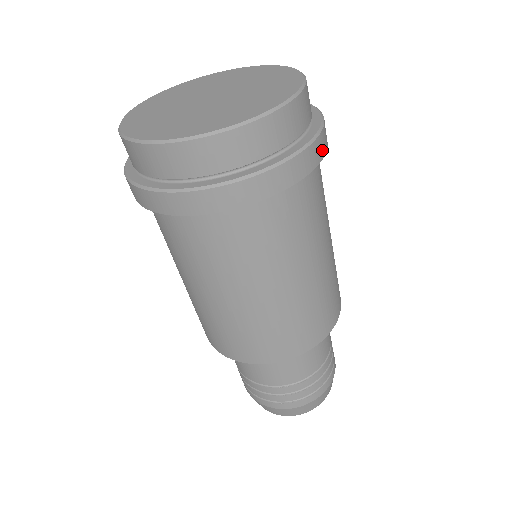
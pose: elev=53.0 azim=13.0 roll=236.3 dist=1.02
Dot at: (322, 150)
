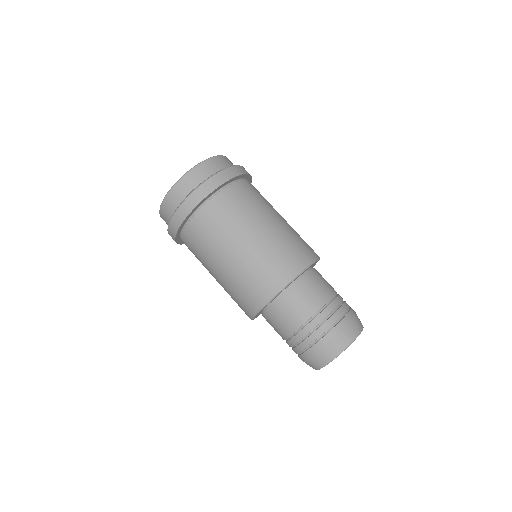
Dot at: (235, 173)
